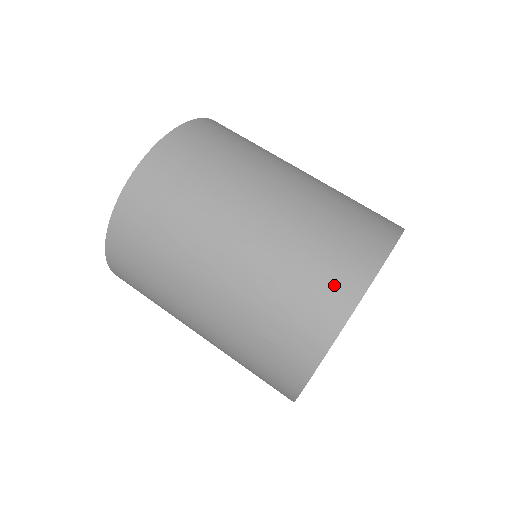
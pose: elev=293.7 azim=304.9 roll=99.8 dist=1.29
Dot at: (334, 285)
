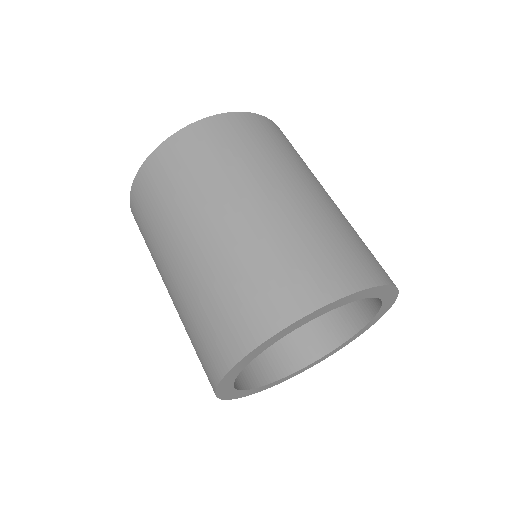
Dot at: (245, 321)
